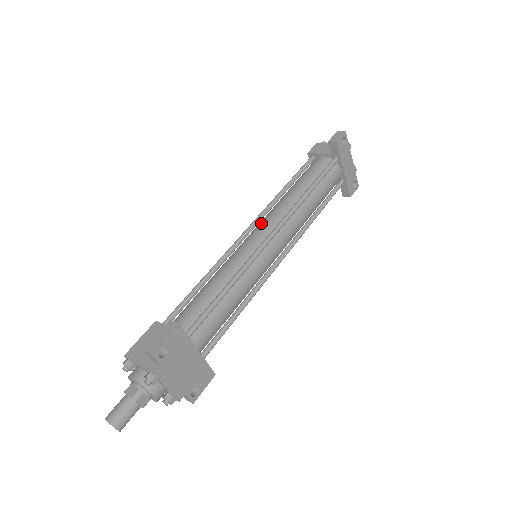
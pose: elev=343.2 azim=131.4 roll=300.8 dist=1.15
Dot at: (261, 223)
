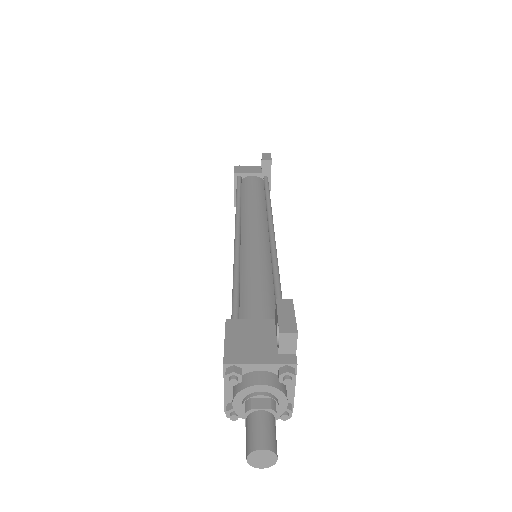
Dot at: (248, 223)
